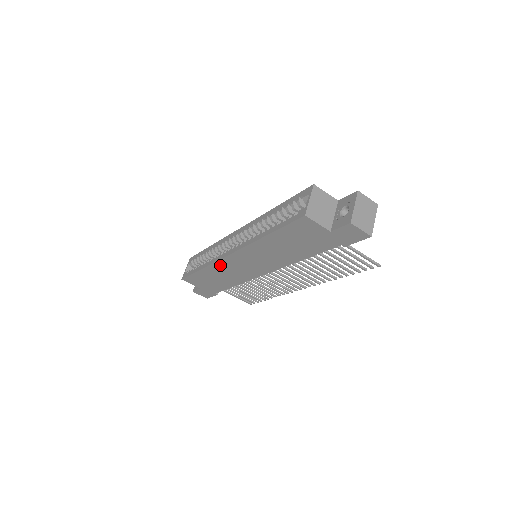
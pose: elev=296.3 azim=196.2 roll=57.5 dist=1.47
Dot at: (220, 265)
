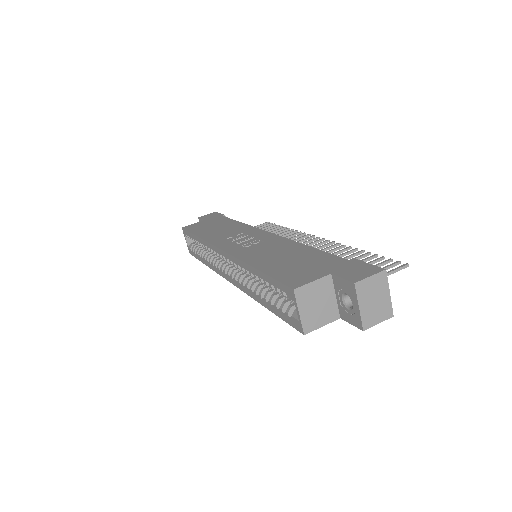
Dot at: occluded
